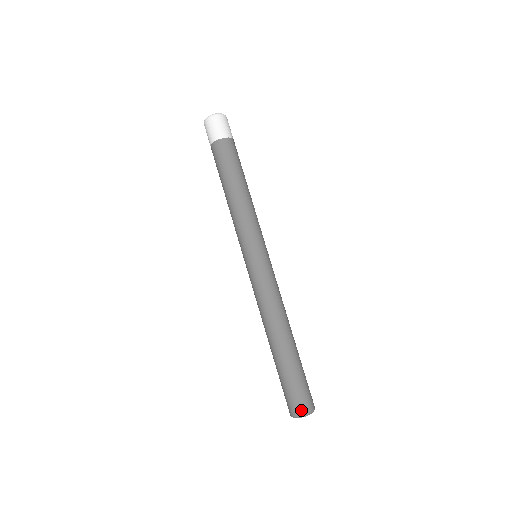
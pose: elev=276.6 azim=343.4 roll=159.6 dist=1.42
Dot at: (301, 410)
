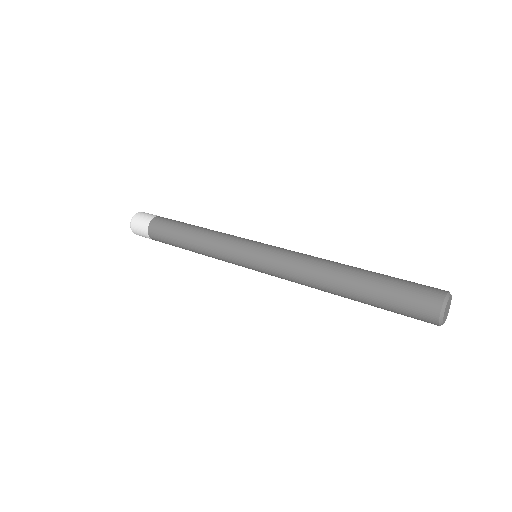
Dot at: (440, 290)
